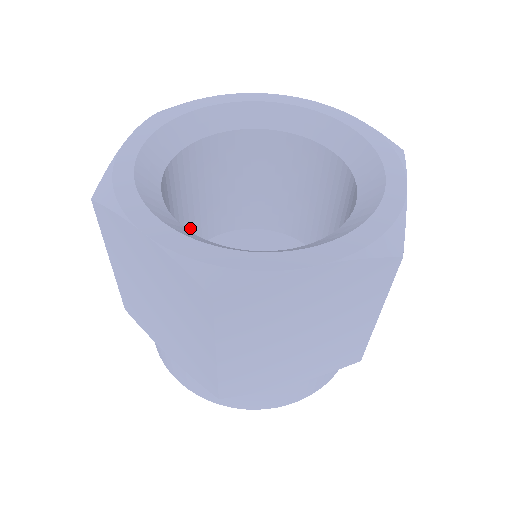
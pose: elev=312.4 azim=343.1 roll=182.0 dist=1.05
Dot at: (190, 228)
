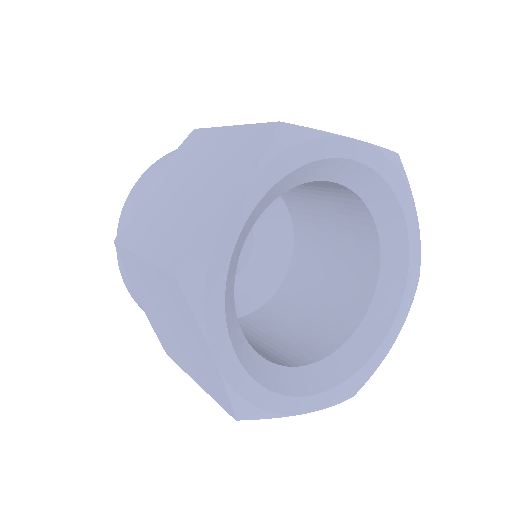
Dot at: occluded
